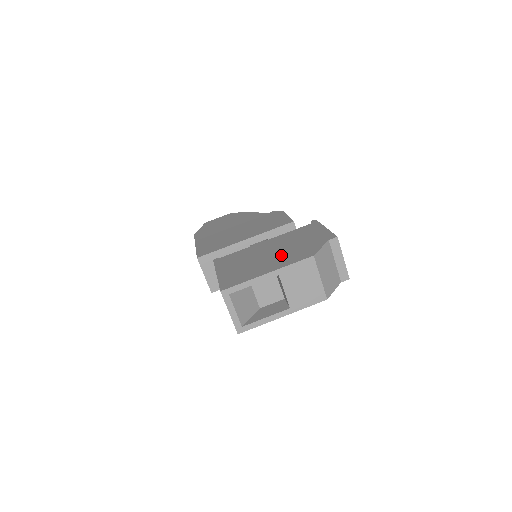
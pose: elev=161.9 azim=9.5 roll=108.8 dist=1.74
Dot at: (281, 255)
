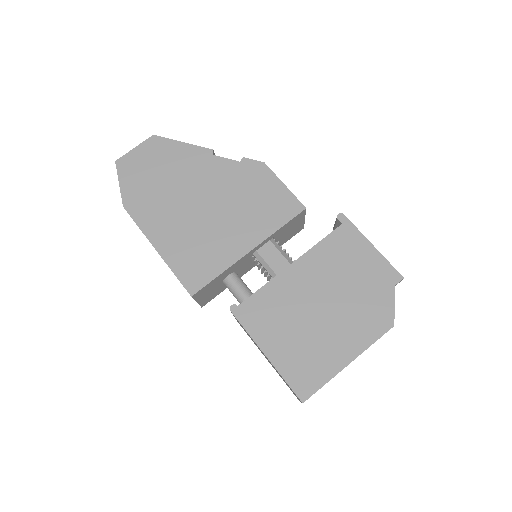
Dot at: (344, 317)
